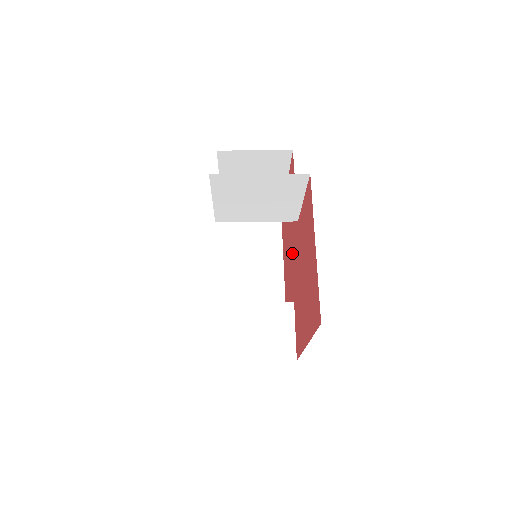
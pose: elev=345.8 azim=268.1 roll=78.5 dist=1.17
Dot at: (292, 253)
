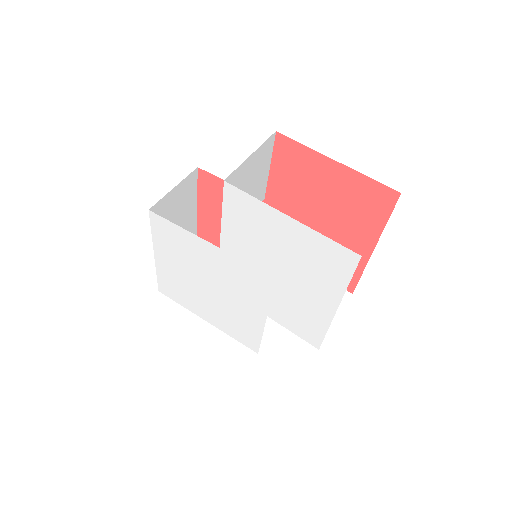
Dot at: occluded
